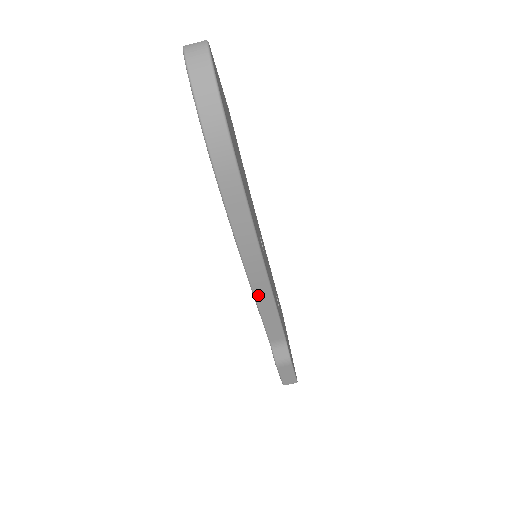
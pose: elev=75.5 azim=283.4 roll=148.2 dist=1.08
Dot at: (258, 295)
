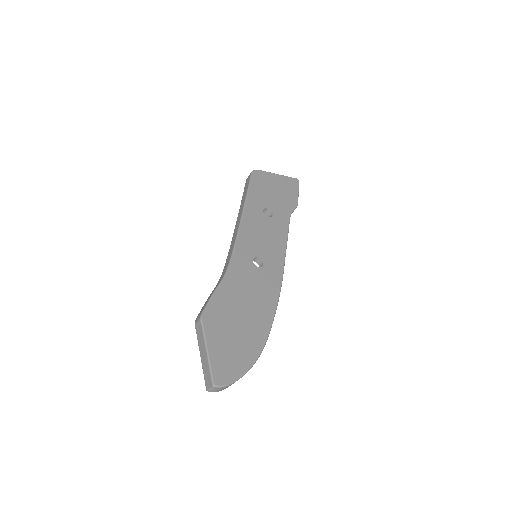
Dot at: occluded
